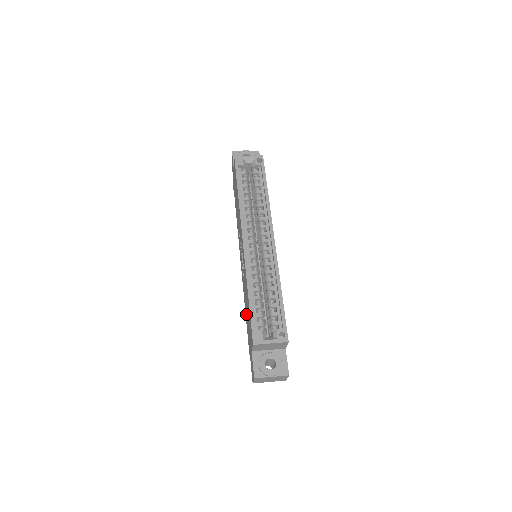
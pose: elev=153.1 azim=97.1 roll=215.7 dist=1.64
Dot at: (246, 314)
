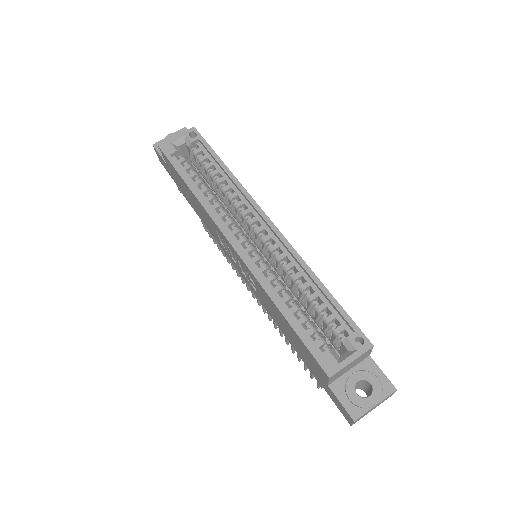
Dot at: (288, 338)
